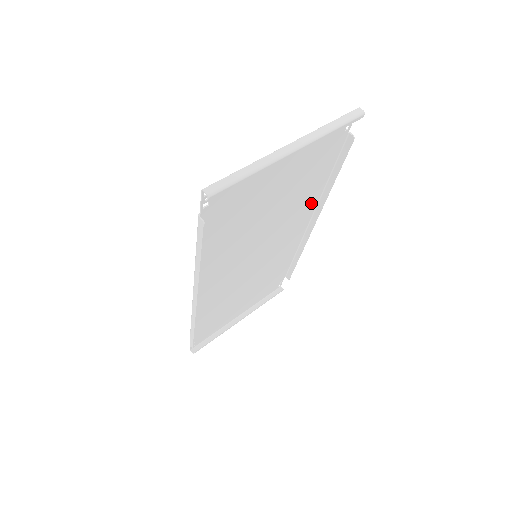
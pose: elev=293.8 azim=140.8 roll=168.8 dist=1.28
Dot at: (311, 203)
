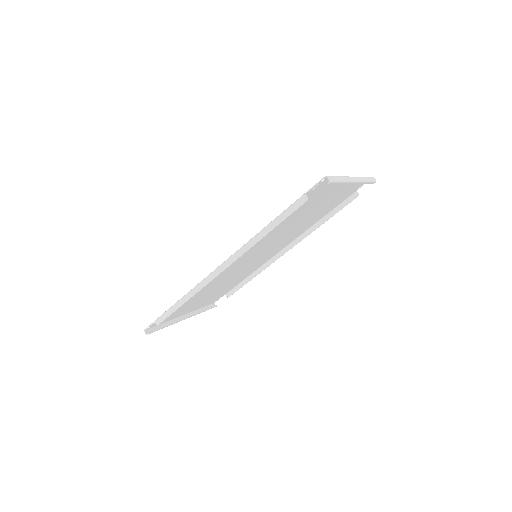
Dot at: (301, 232)
